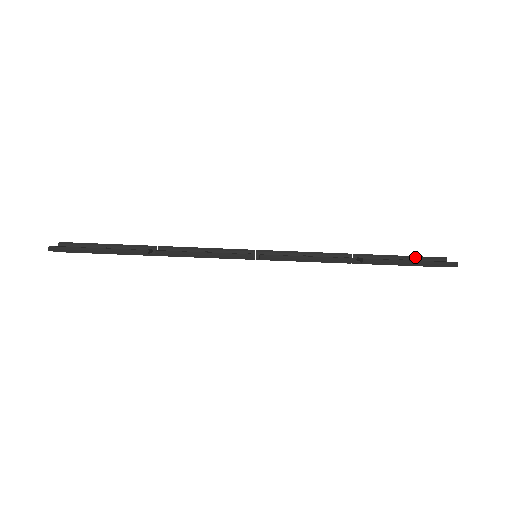
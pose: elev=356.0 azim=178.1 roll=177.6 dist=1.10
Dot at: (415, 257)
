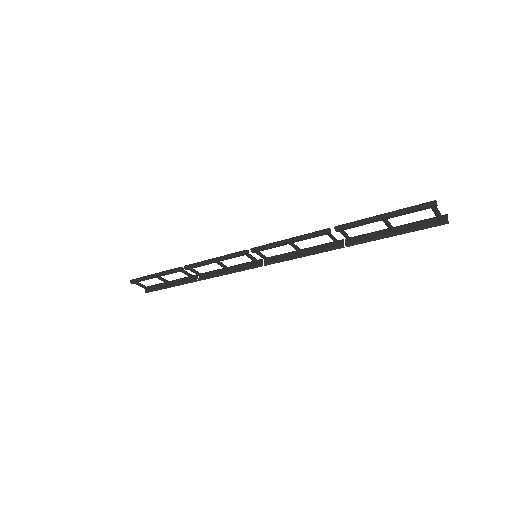
Dot at: (410, 223)
